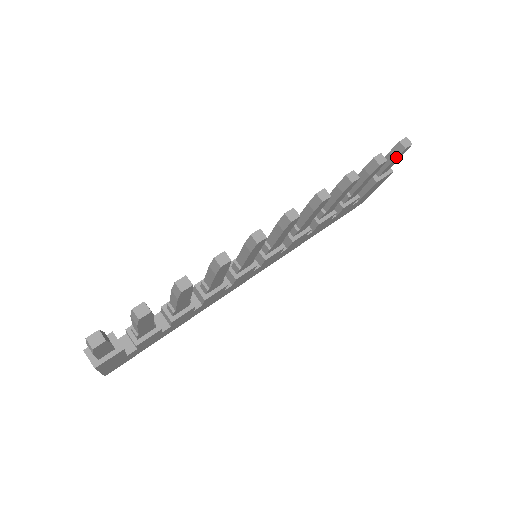
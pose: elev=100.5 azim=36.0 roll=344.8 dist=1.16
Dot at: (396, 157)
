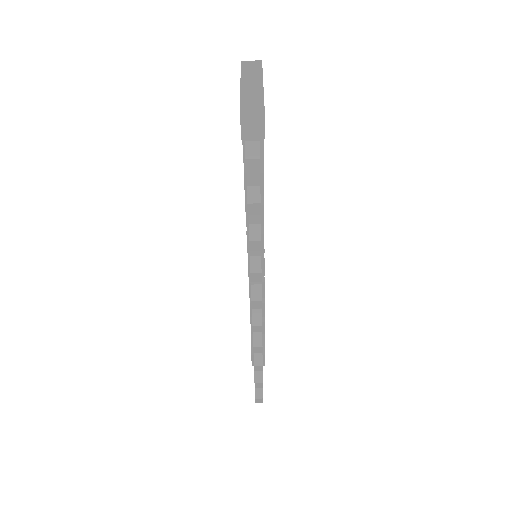
Dot at: occluded
